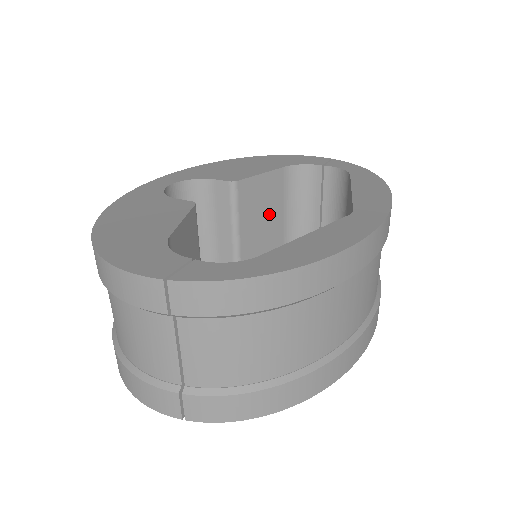
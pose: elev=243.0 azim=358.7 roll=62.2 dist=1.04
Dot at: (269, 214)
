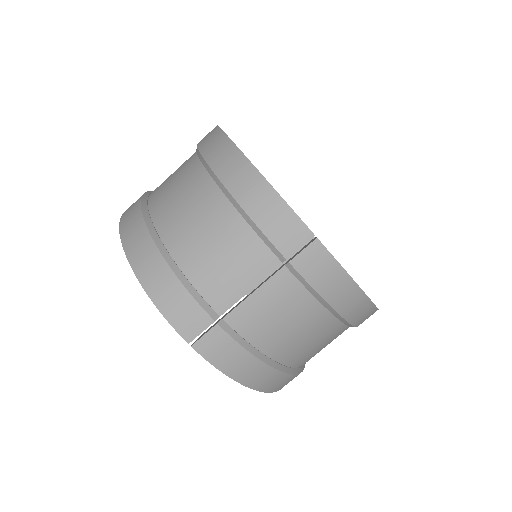
Dot at: occluded
